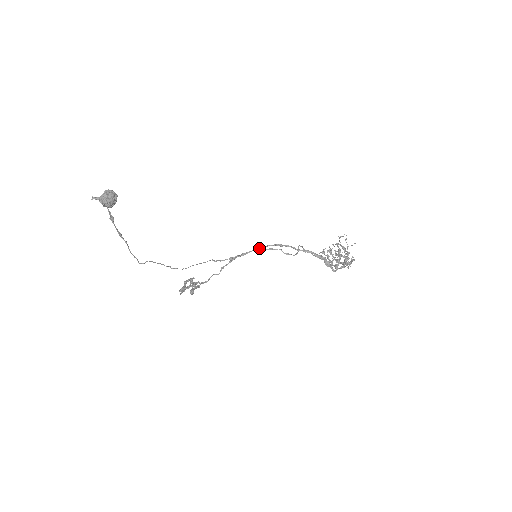
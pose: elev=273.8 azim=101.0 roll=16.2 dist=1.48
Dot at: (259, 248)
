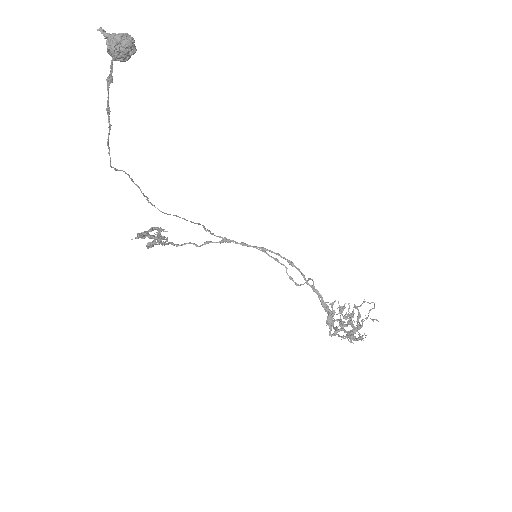
Dot at: (265, 249)
